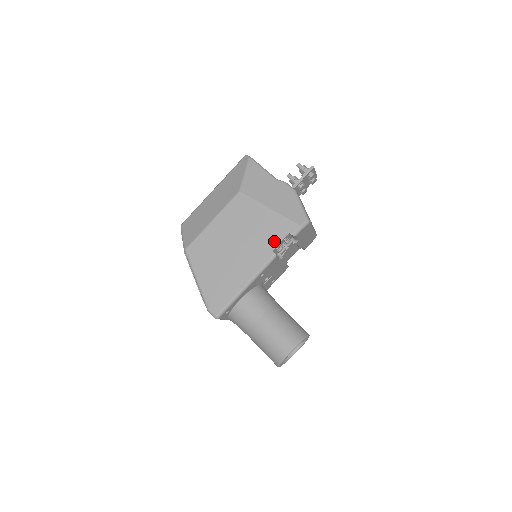
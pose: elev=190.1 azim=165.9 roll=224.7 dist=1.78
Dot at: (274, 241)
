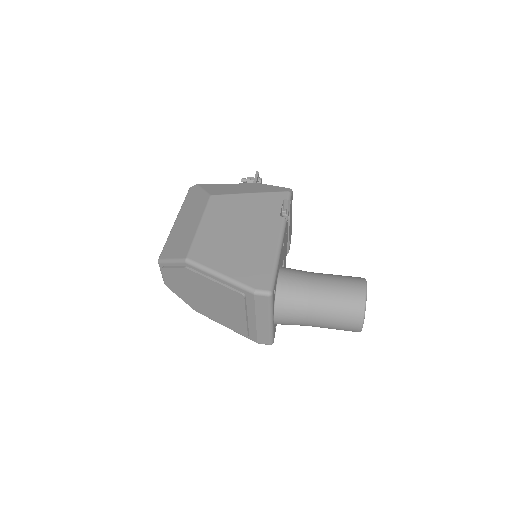
Dot at: (275, 210)
